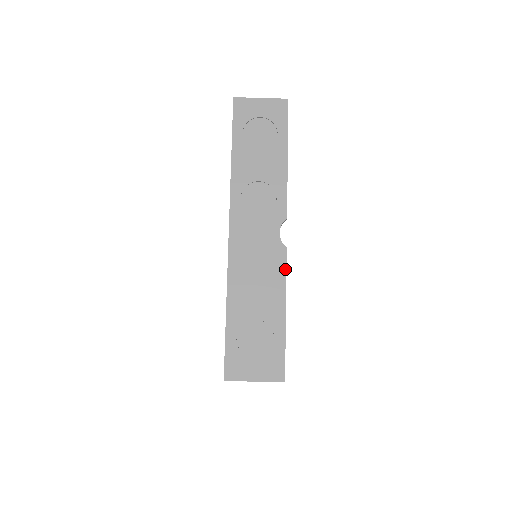
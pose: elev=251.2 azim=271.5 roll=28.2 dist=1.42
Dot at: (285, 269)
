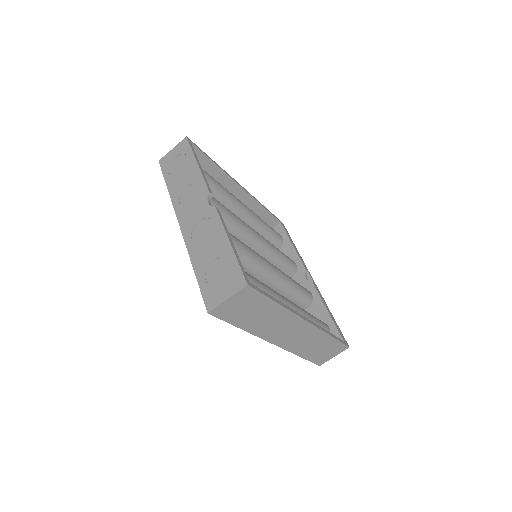
Dot at: (219, 219)
